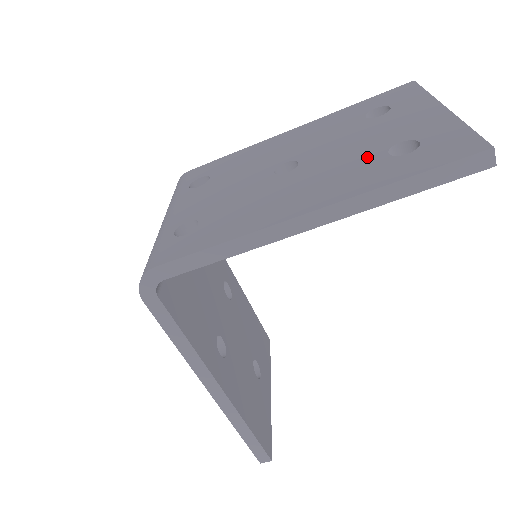
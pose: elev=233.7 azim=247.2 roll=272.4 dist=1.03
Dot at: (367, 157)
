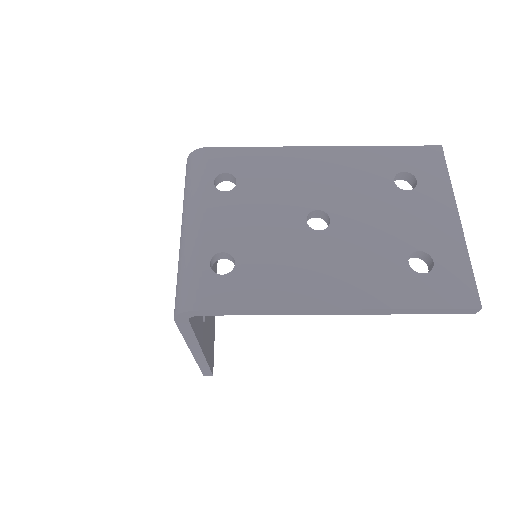
Dot at: (391, 256)
